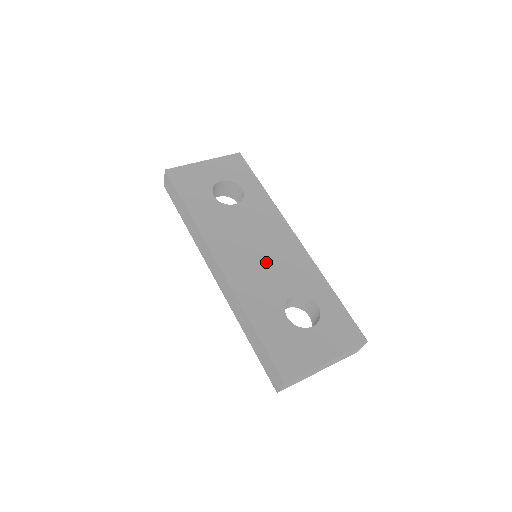
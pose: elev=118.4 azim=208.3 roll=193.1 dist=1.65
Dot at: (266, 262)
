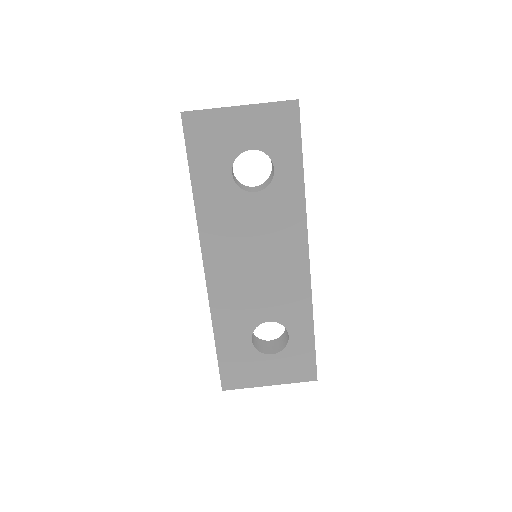
Dot at: (258, 279)
